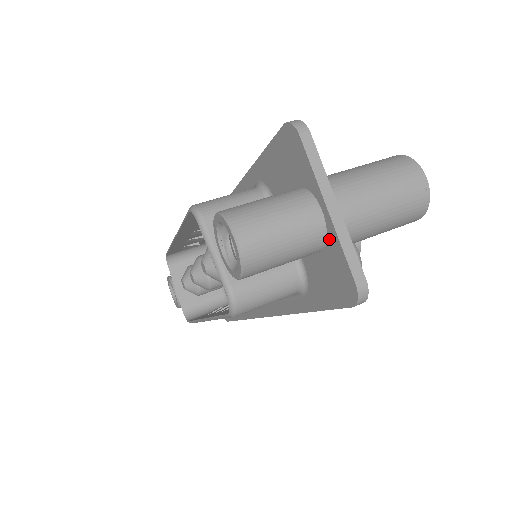
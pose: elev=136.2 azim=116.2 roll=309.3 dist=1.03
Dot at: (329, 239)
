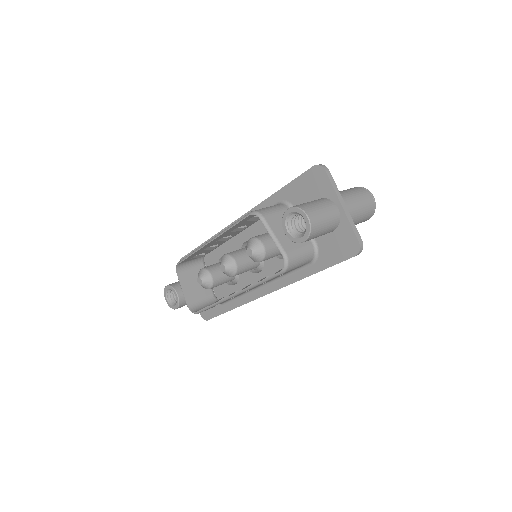
Dot at: (341, 222)
